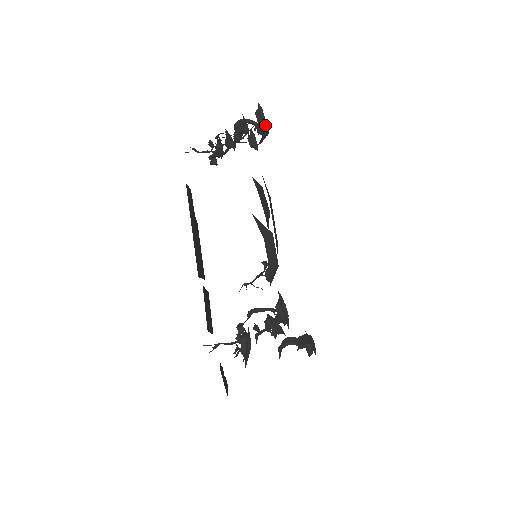
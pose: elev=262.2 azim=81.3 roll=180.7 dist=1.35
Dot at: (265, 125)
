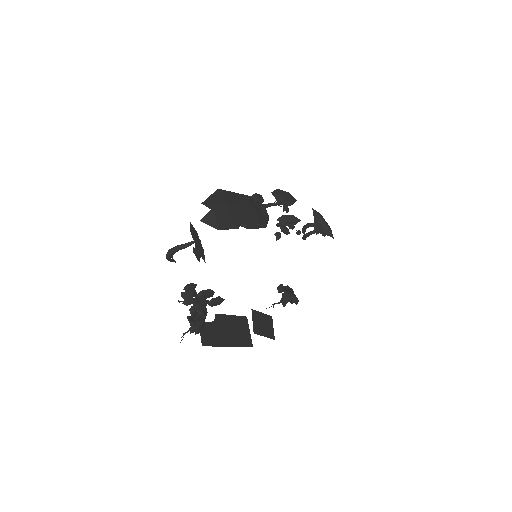
Dot at: occluded
